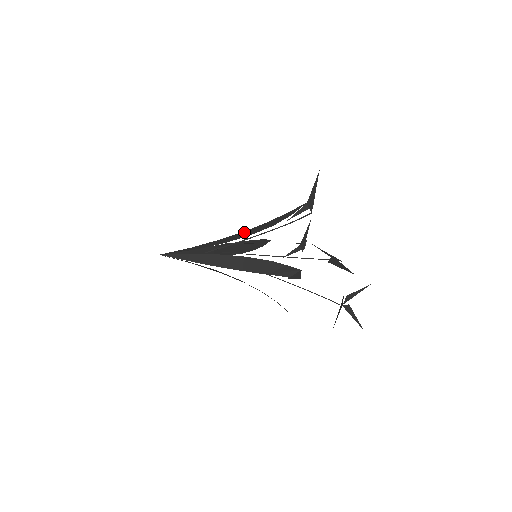
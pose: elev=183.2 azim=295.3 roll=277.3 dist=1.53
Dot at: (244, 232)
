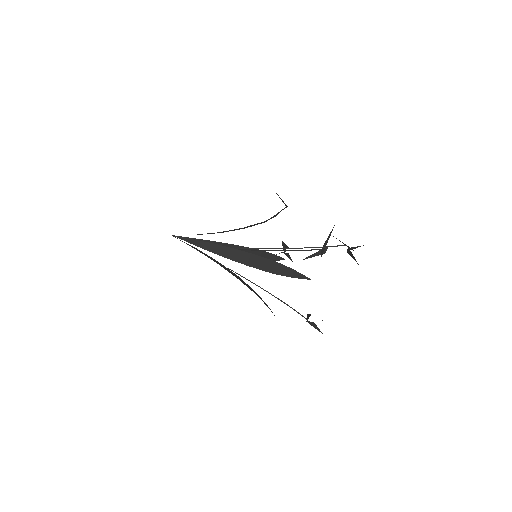
Dot at: occluded
